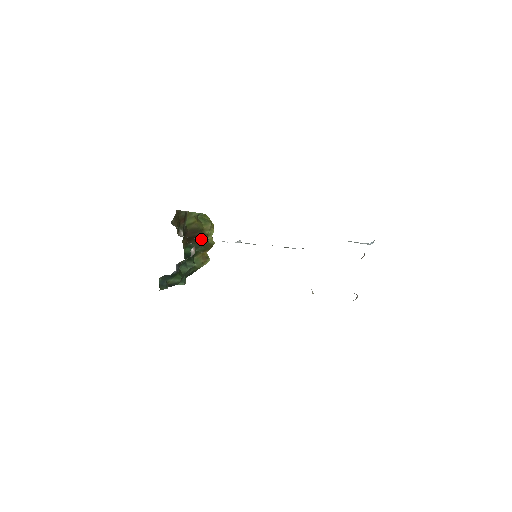
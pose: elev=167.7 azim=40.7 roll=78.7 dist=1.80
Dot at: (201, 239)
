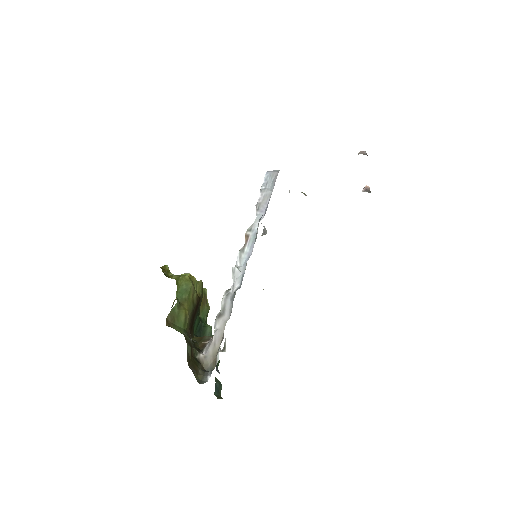
Dot at: (197, 306)
